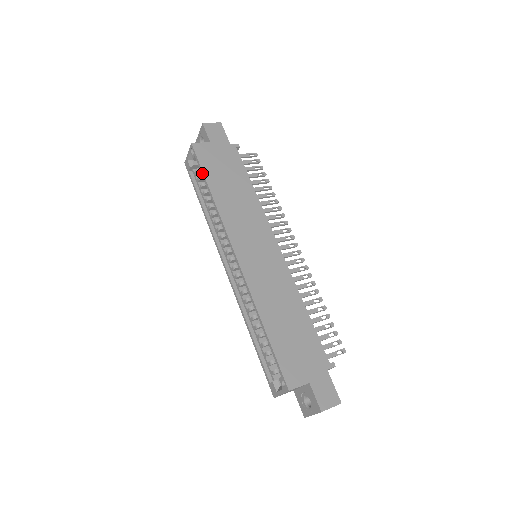
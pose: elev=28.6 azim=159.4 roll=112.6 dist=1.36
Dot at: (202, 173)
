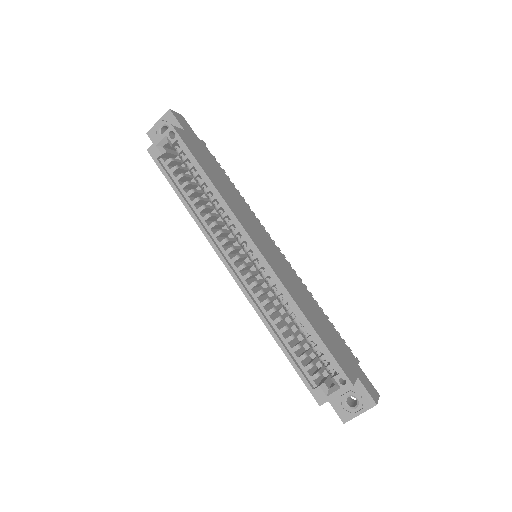
Dot at: (193, 158)
